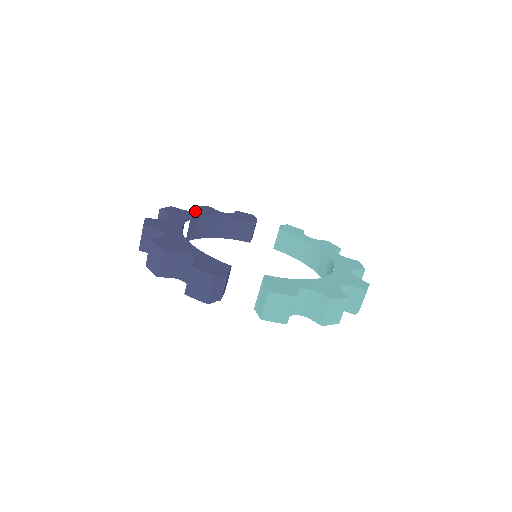
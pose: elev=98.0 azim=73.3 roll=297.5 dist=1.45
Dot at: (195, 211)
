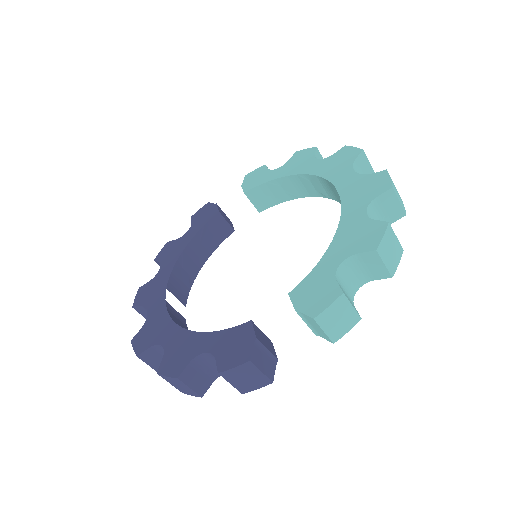
Dot at: (161, 268)
